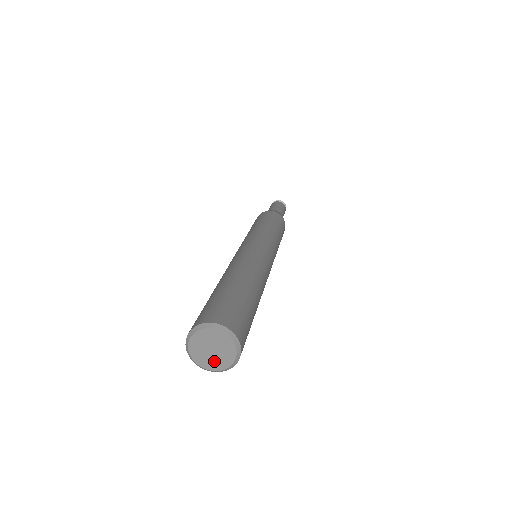
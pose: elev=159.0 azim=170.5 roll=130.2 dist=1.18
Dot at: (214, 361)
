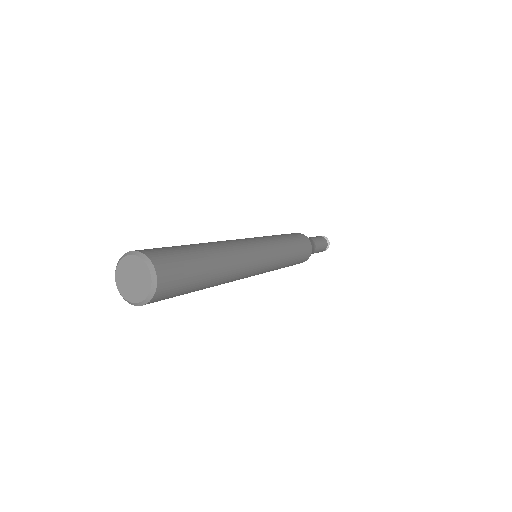
Dot at: (136, 291)
